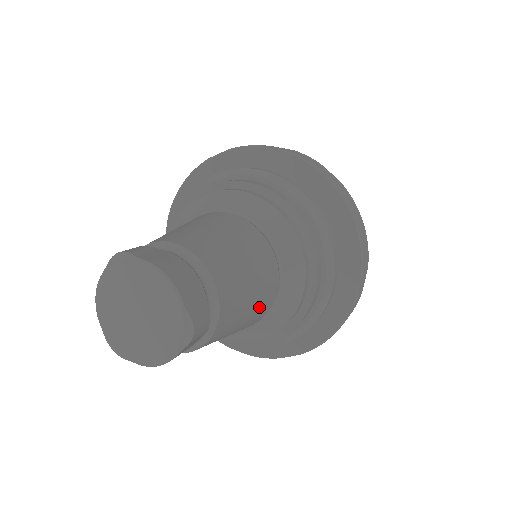
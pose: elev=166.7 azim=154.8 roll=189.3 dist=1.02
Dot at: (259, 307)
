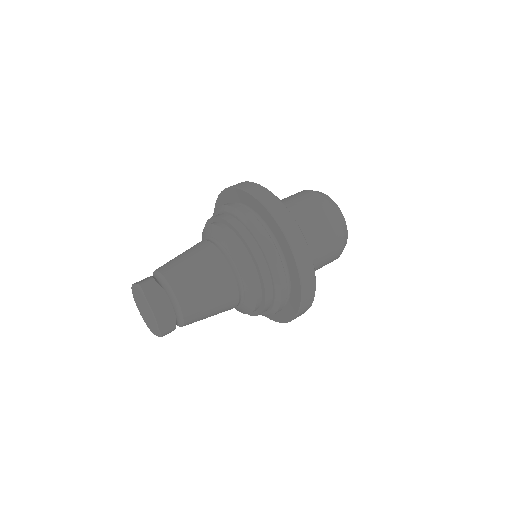
Dot at: occluded
